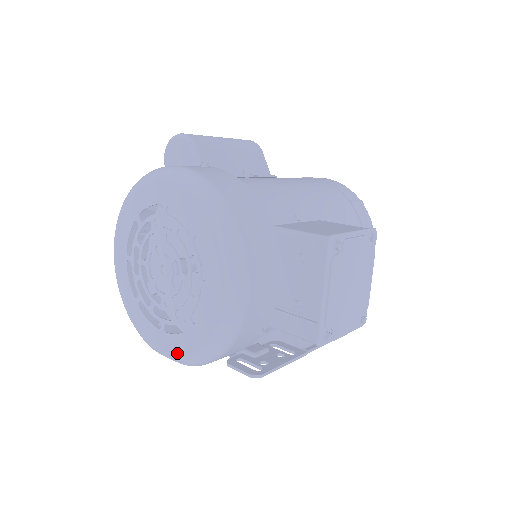
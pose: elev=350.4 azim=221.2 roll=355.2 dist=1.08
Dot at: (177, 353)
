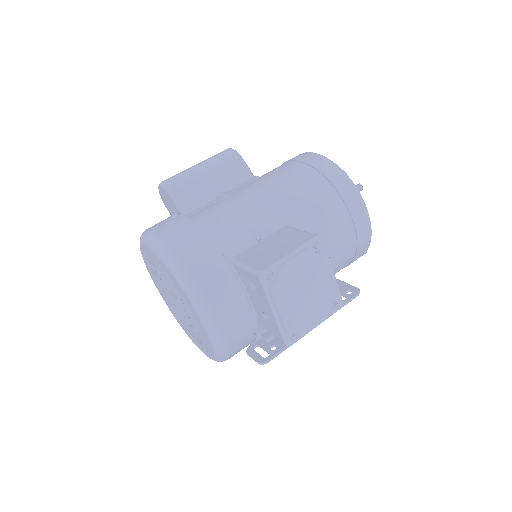
Dot at: (206, 354)
